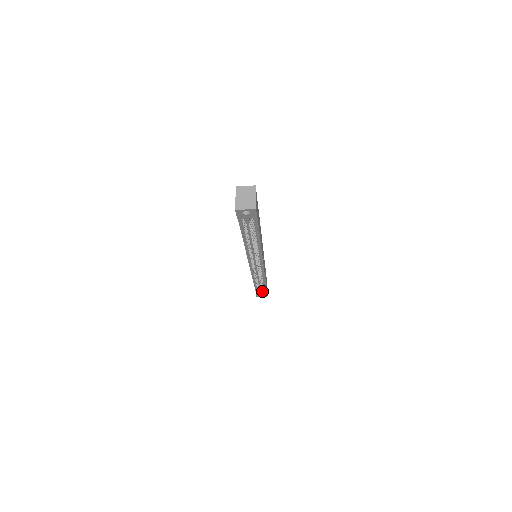
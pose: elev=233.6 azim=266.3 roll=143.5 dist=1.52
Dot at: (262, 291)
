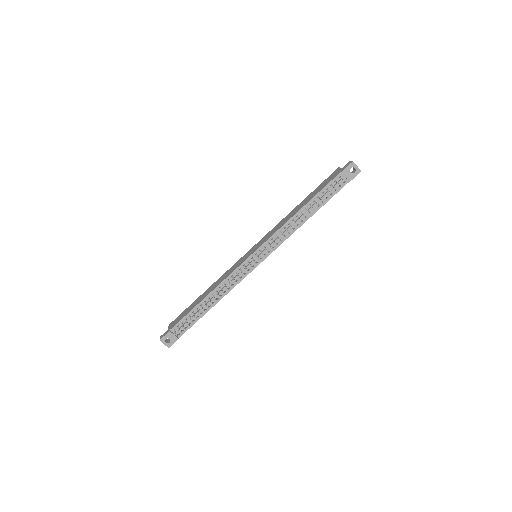
Dot at: (189, 323)
